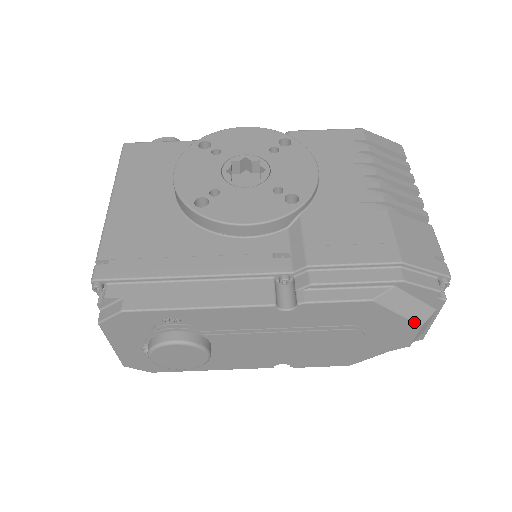
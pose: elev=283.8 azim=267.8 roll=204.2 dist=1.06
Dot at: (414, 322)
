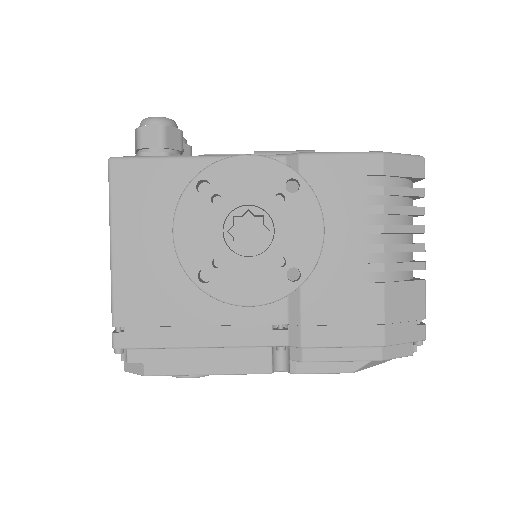
Dot at: occluded
